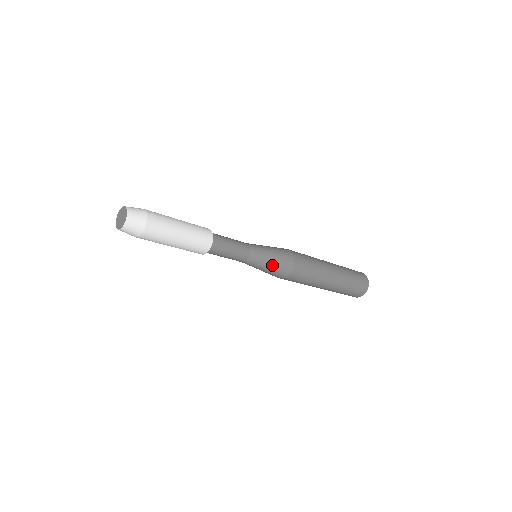
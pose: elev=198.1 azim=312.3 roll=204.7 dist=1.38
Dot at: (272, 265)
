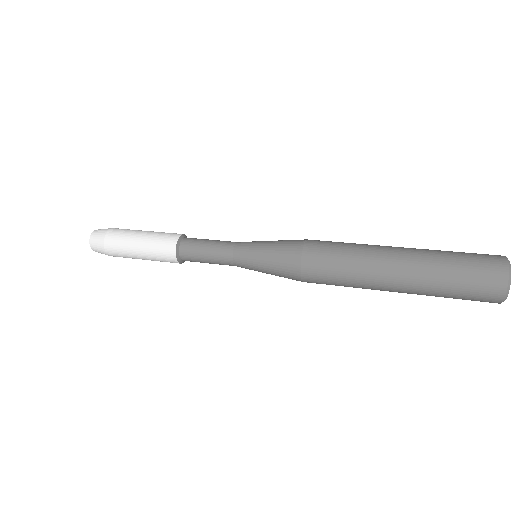
Dot at: (271, 274)
